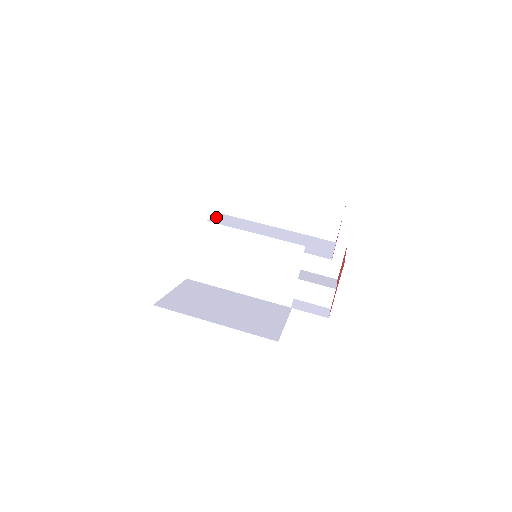
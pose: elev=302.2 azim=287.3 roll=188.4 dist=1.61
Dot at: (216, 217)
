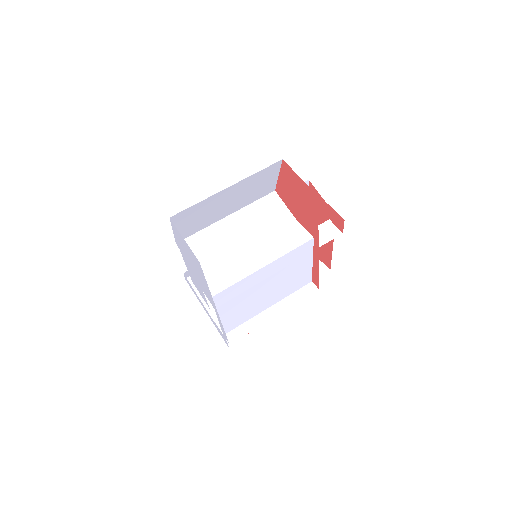
Dot at: occluded
